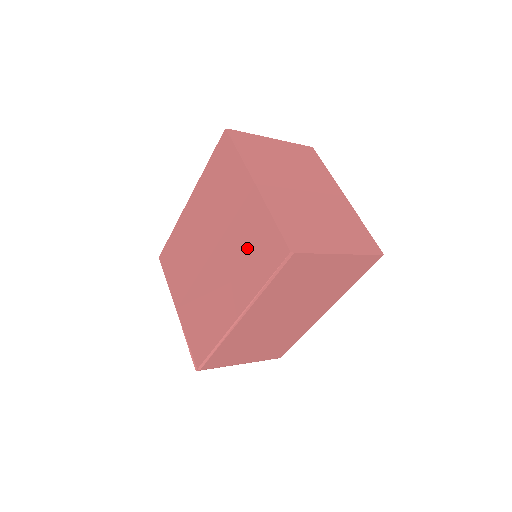
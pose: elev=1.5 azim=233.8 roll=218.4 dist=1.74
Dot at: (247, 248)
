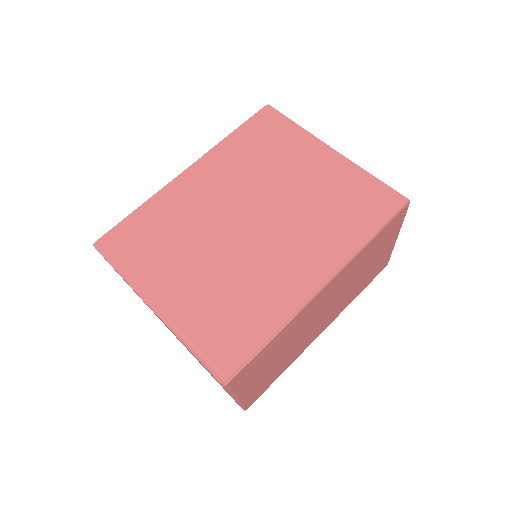
Dot at: (331, 205)
